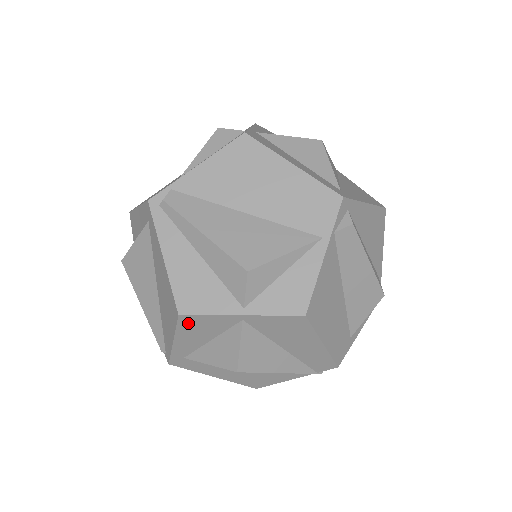
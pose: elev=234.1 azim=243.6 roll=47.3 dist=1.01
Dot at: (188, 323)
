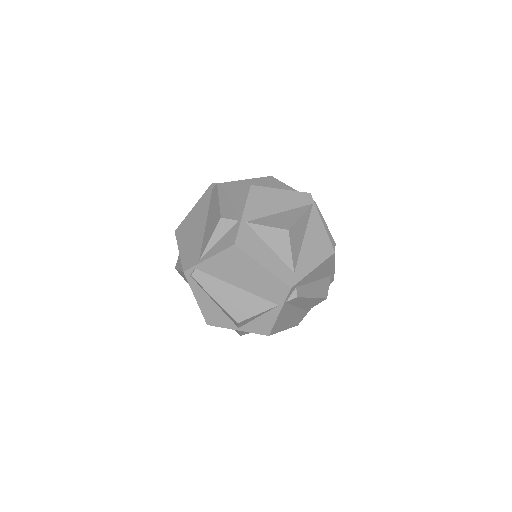
Dot at: occluded
